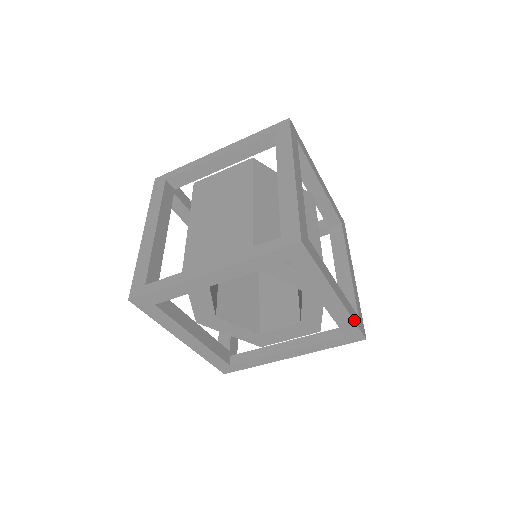
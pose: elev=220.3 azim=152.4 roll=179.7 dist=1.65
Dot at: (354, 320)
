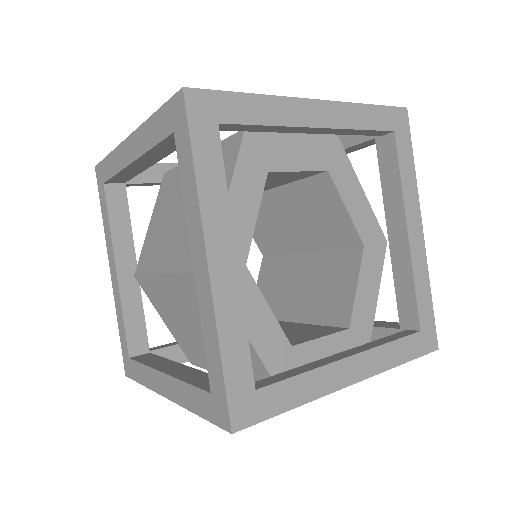
Dot at: (429, 294)
